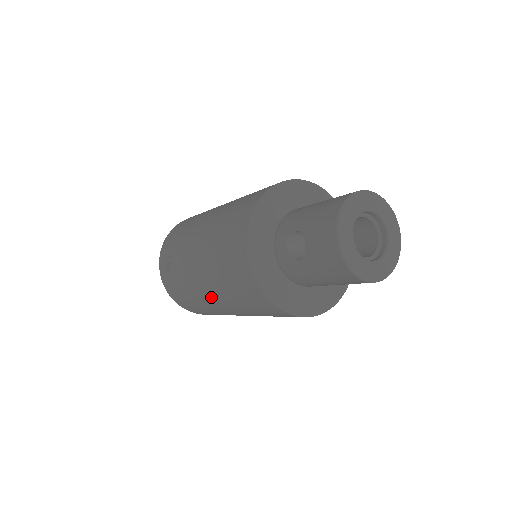
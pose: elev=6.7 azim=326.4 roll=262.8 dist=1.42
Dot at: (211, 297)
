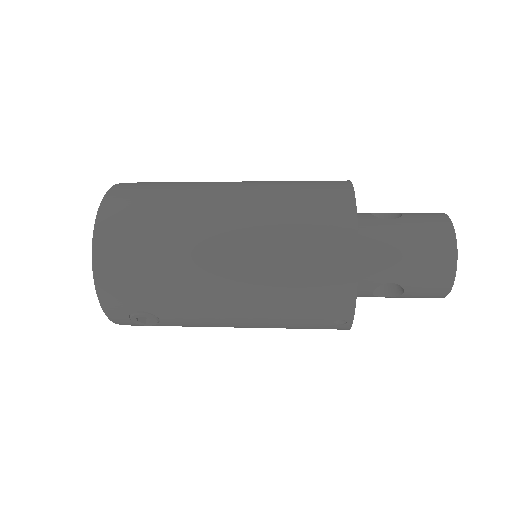
Dot at: occluded
